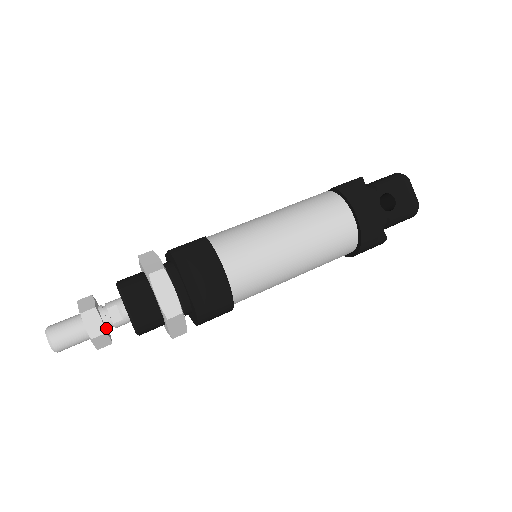
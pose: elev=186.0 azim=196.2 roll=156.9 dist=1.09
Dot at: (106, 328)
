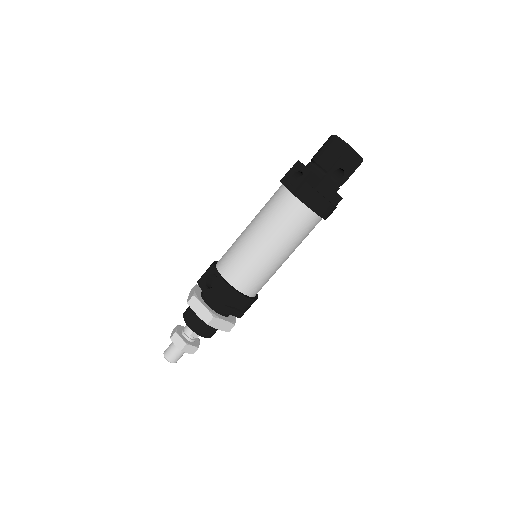
Dot at: (194, 341)
